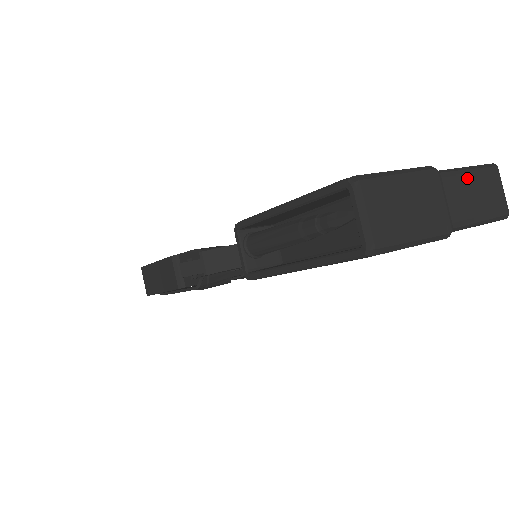
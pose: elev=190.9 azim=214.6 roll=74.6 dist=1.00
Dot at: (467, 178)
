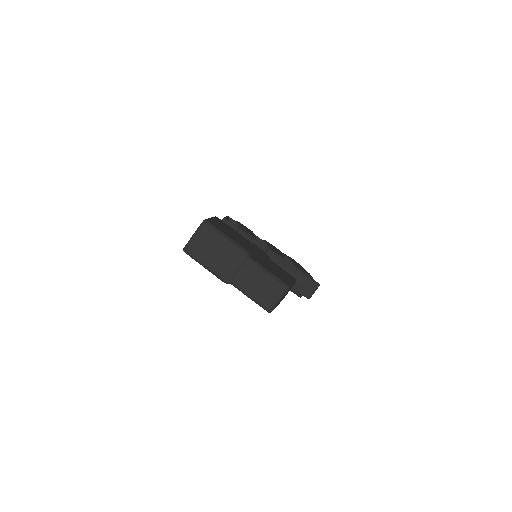
Dot at: (262, 274)
